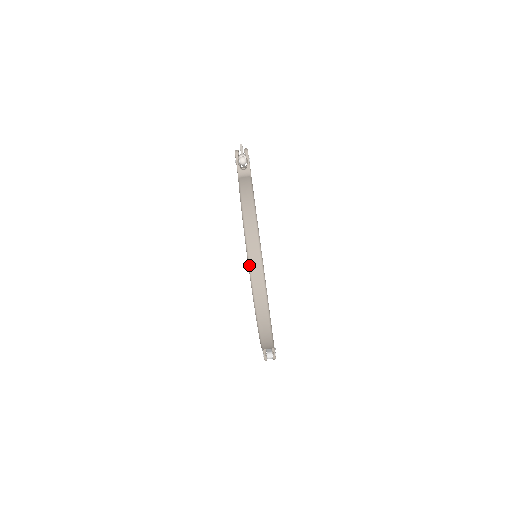
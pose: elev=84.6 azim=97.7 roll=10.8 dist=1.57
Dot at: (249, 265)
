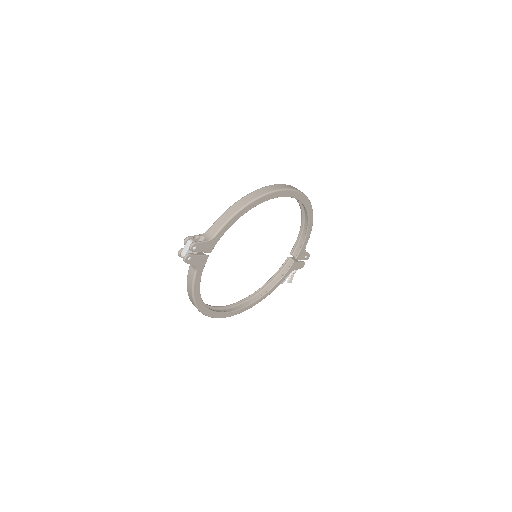
Dot at: occluded
